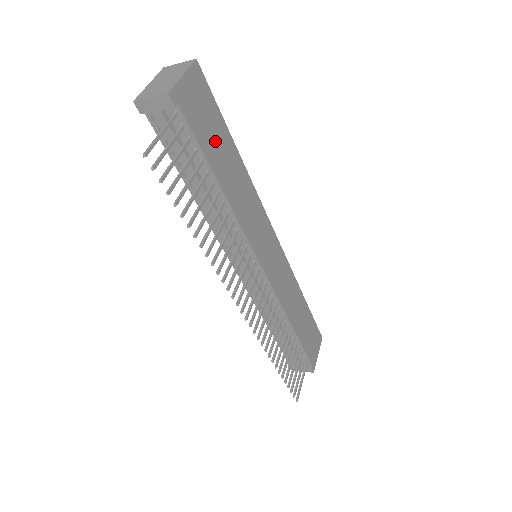
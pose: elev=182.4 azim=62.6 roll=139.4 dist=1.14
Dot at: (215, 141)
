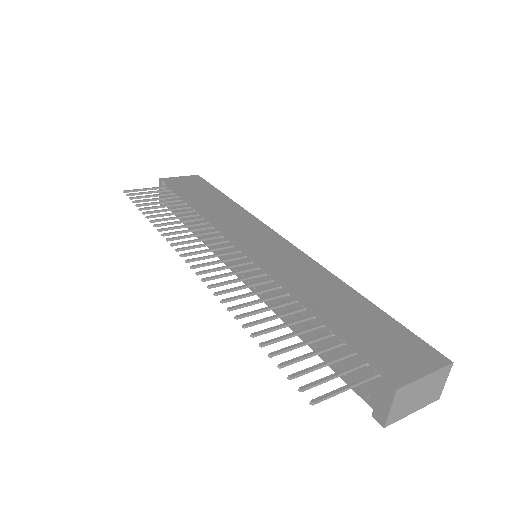
Dot at: (199, 193)
